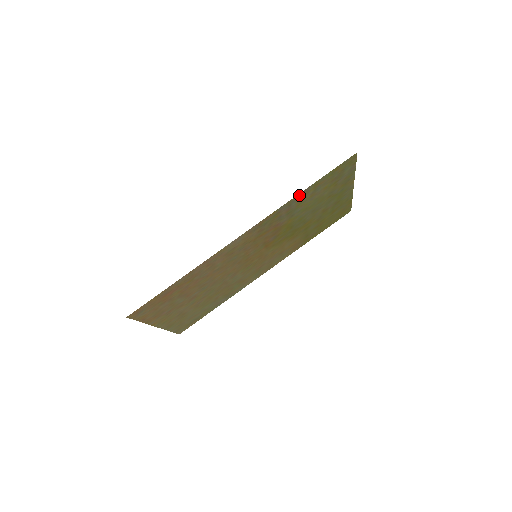
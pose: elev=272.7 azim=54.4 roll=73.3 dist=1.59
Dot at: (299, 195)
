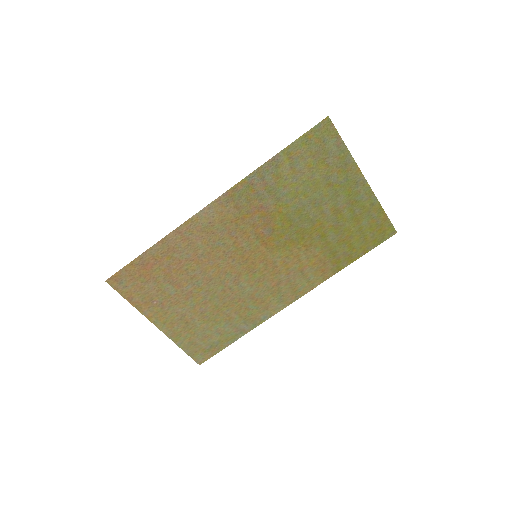
Dot at: (269, 164)
